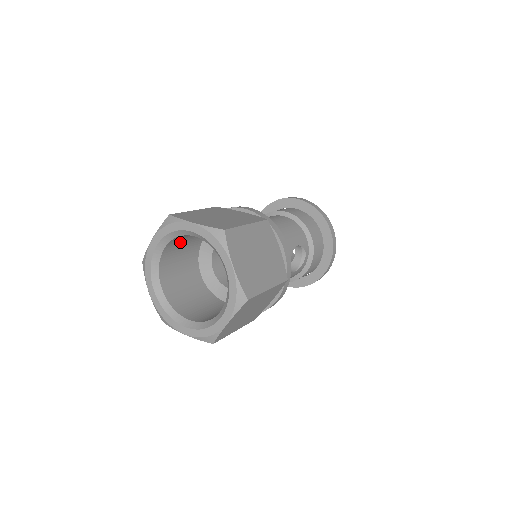
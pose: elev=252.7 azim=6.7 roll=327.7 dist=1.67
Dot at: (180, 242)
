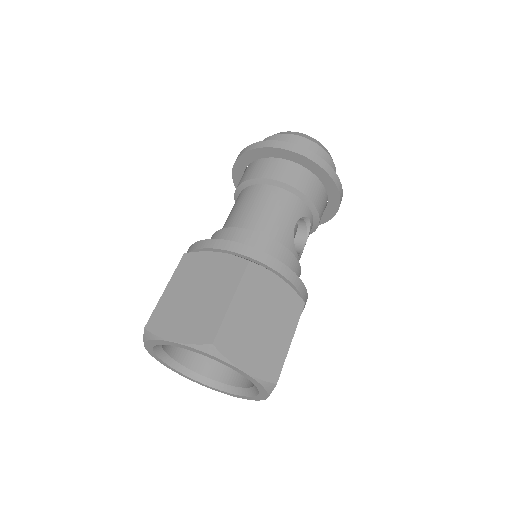
Dot at: occluded
